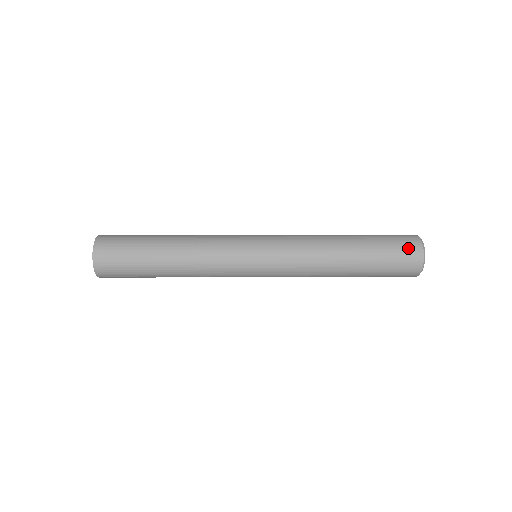
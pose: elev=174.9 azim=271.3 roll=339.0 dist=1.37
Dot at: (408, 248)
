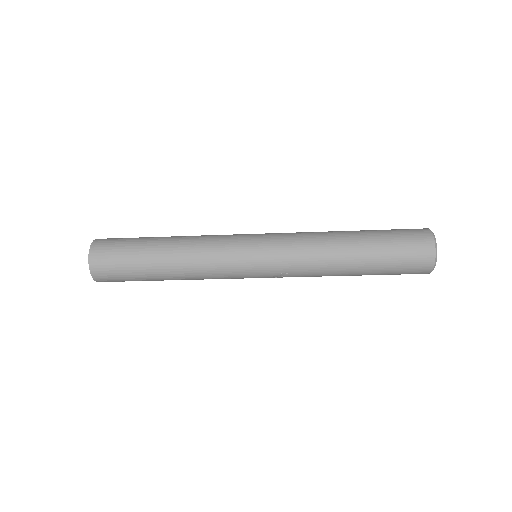
Dot at: (413, 230)
